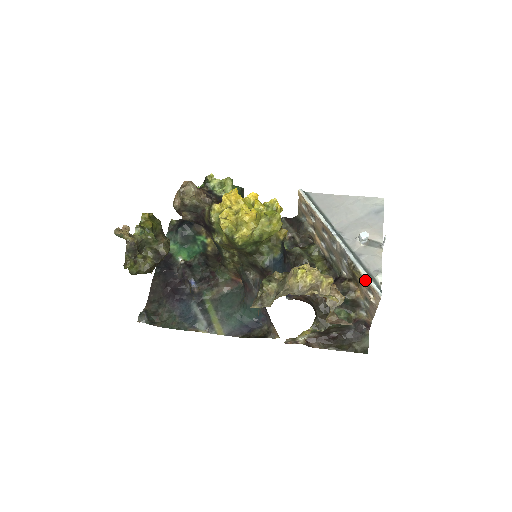
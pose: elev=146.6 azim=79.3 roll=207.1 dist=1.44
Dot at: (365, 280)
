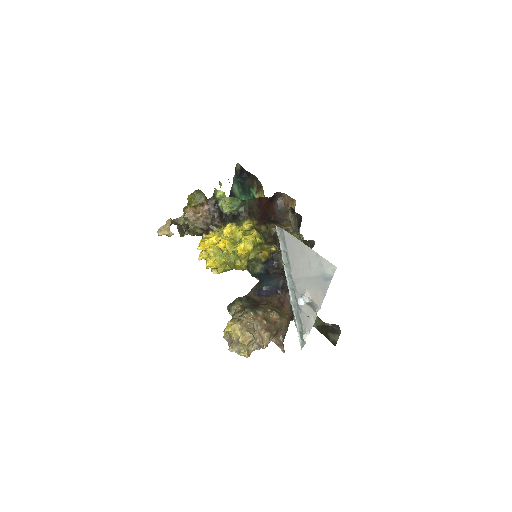
Dot at: (299, 330)
